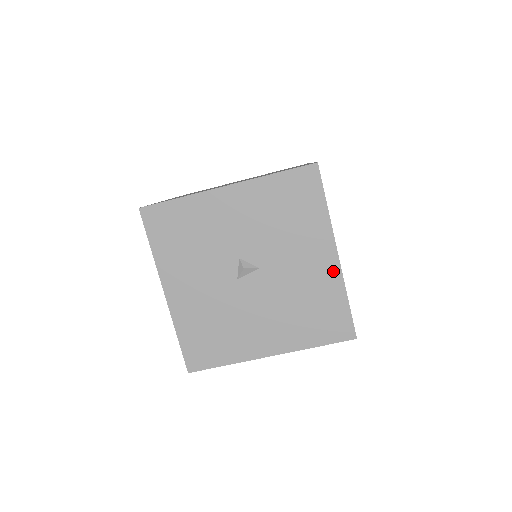
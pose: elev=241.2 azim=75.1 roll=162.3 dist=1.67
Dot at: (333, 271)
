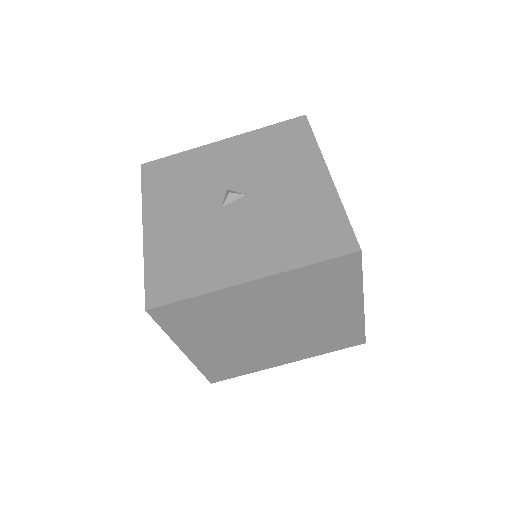
Dot at: (326, 188)
